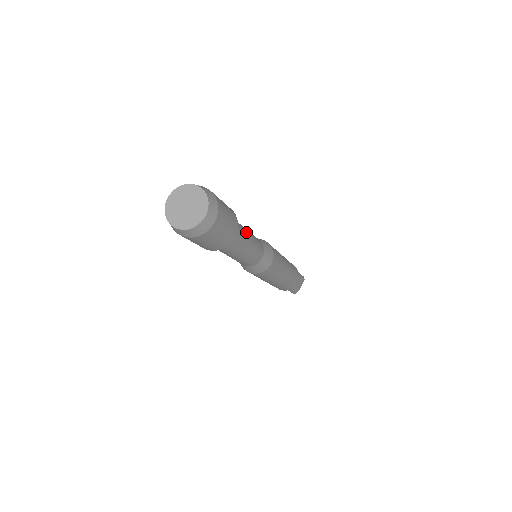
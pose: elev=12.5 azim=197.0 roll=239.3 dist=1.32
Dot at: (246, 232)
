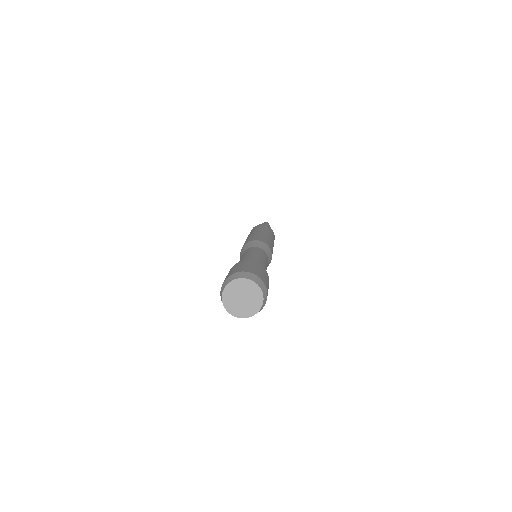
Dot at: occluded
